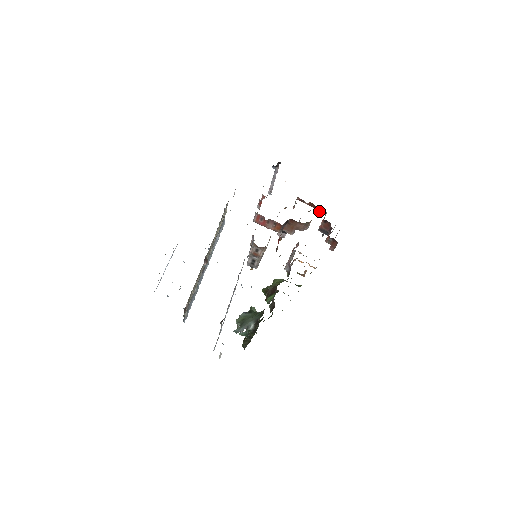
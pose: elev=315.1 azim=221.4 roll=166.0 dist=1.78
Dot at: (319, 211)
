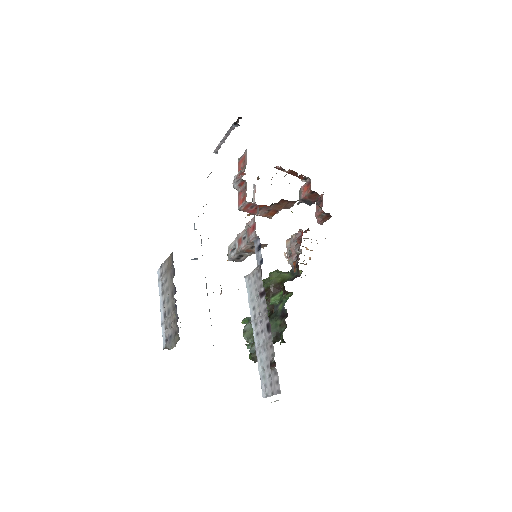
Dot at: (300, 178)
